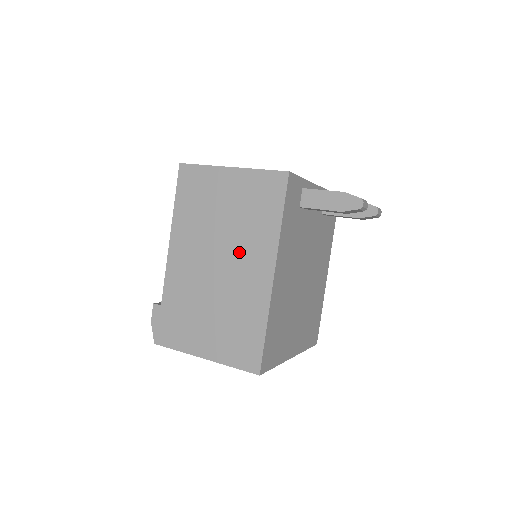
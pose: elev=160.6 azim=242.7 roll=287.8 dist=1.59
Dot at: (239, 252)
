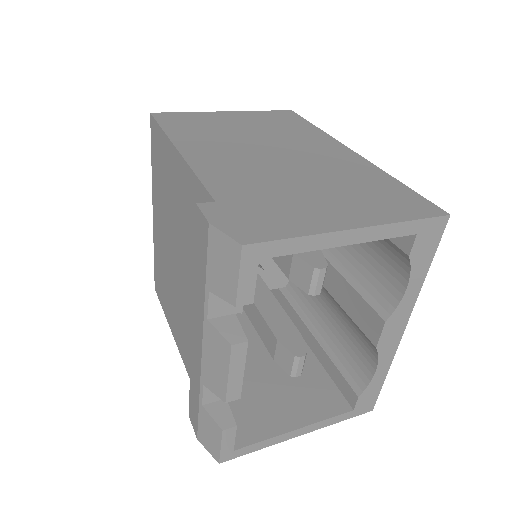
Dot at: (294, 145)
